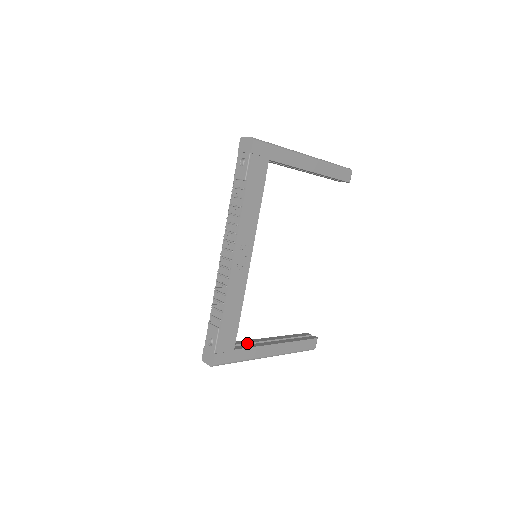
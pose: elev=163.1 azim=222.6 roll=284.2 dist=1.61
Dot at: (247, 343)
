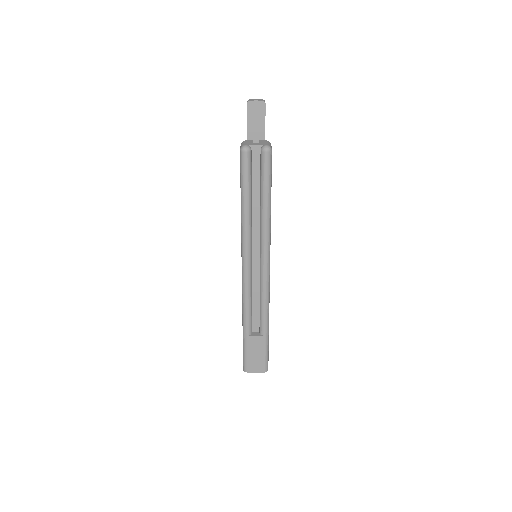
Dot at: occluded
